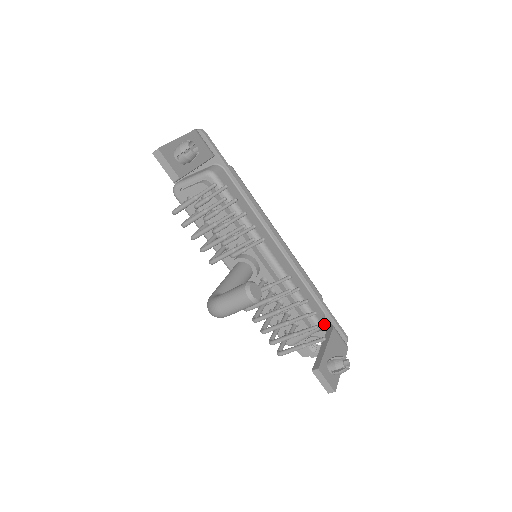
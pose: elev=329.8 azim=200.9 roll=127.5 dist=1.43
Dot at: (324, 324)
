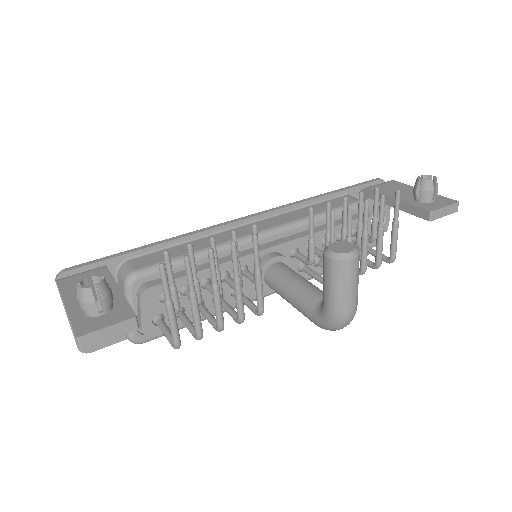
Dot at: (377, 188)
